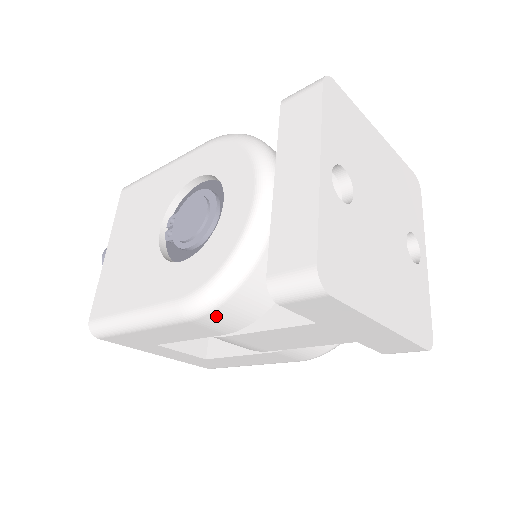
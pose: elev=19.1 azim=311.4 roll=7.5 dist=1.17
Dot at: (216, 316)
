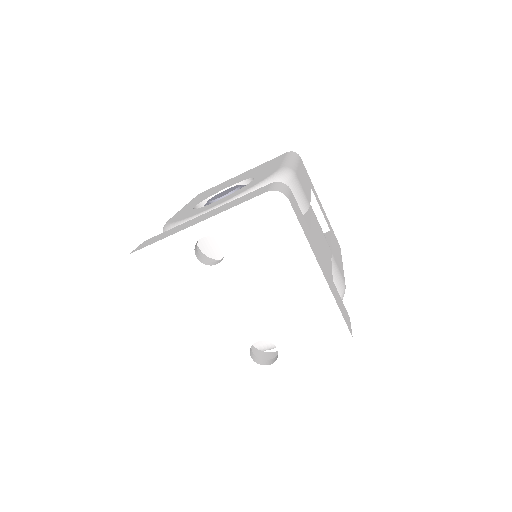
Dot at: occluded
